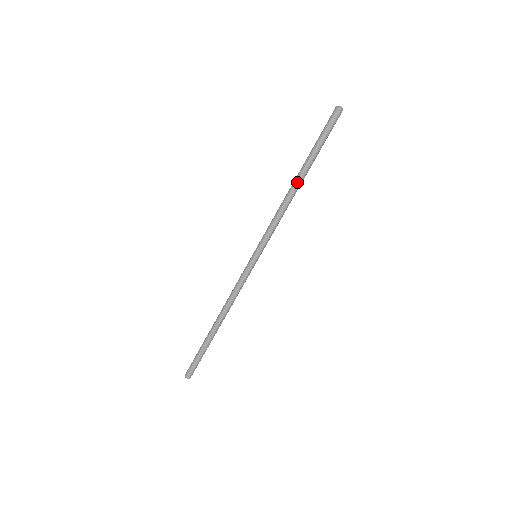
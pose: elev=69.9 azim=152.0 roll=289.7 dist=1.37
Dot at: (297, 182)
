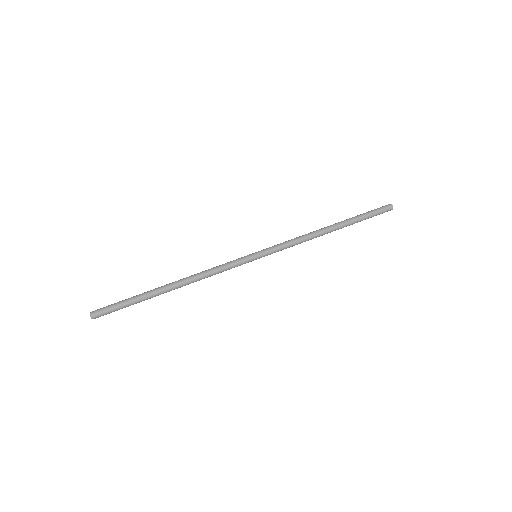
Dot at: (330, 226)
